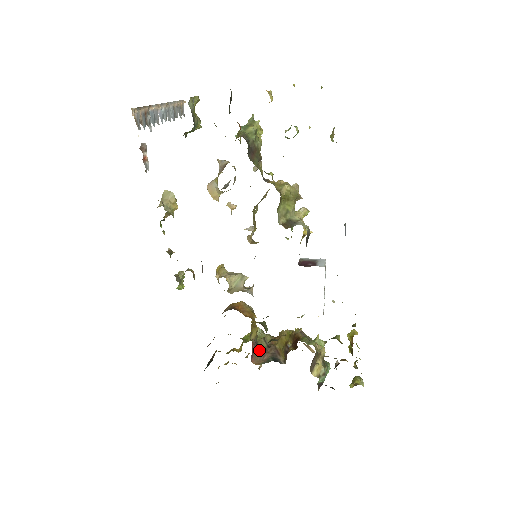
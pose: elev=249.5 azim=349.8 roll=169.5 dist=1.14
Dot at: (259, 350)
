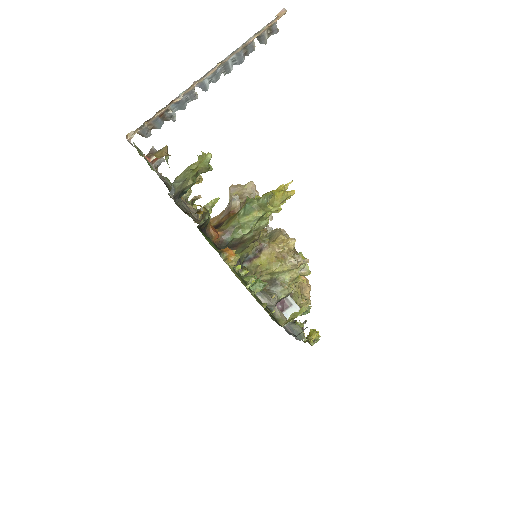
Dot at: occluded
